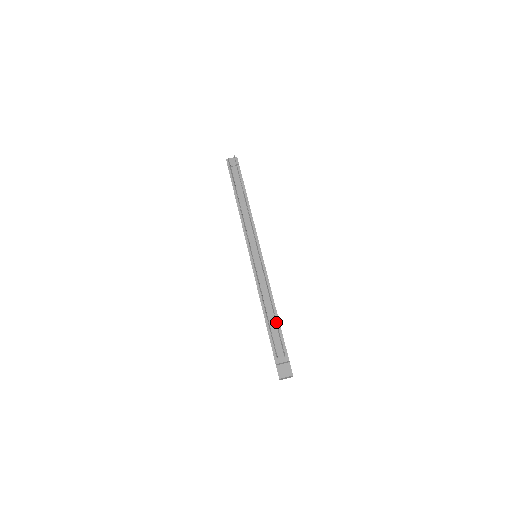
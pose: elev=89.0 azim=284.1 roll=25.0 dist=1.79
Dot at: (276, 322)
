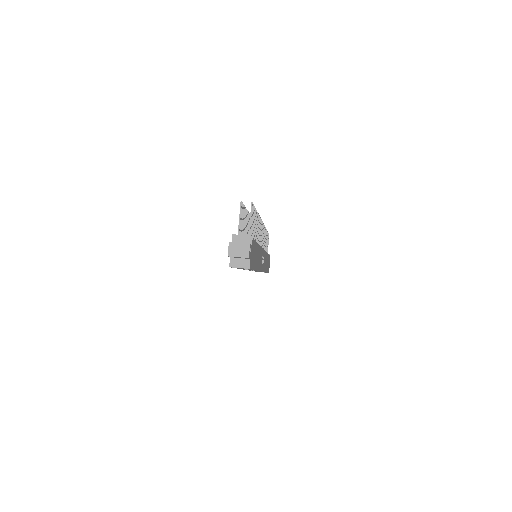
Dot at: (255, 216)
